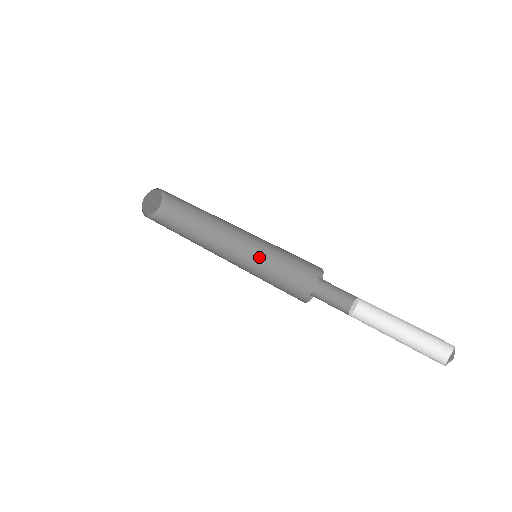
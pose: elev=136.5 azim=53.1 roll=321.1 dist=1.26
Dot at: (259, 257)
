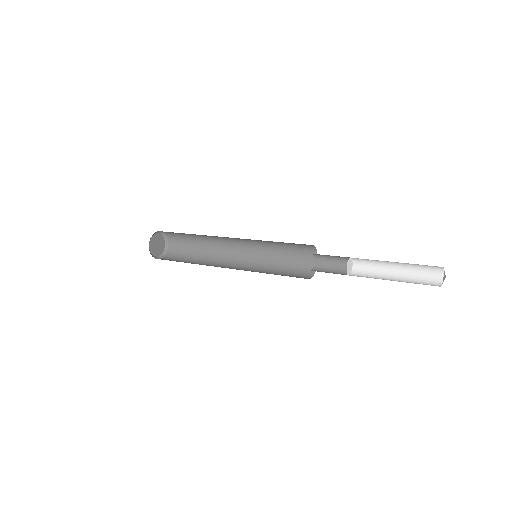
Dot at: (253, 270)
